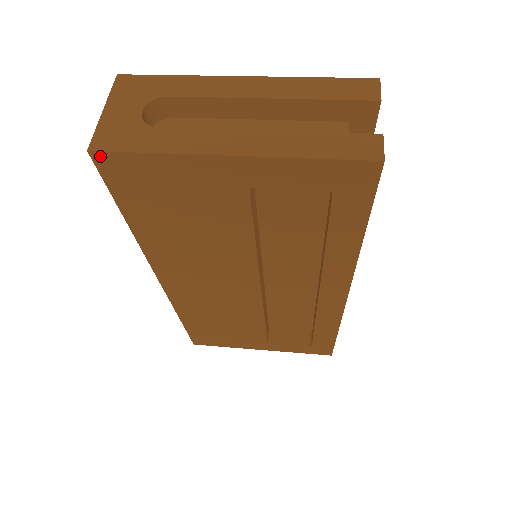
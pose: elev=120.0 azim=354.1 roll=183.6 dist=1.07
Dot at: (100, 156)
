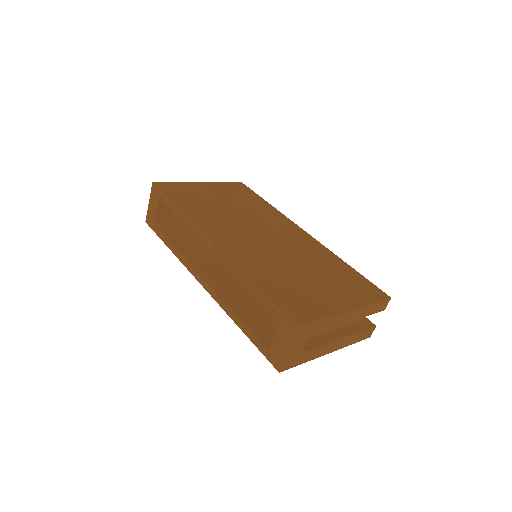
Dot at: (281, 369)
